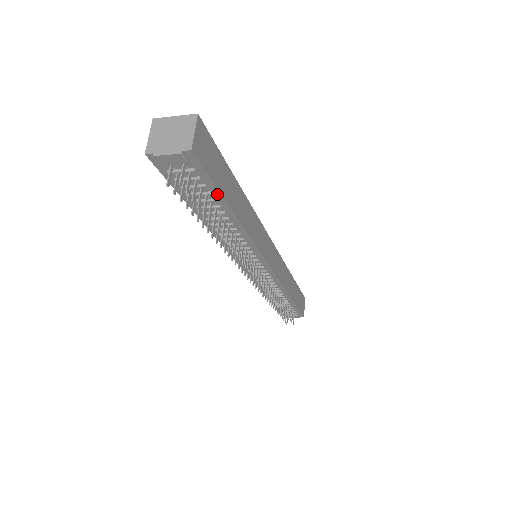
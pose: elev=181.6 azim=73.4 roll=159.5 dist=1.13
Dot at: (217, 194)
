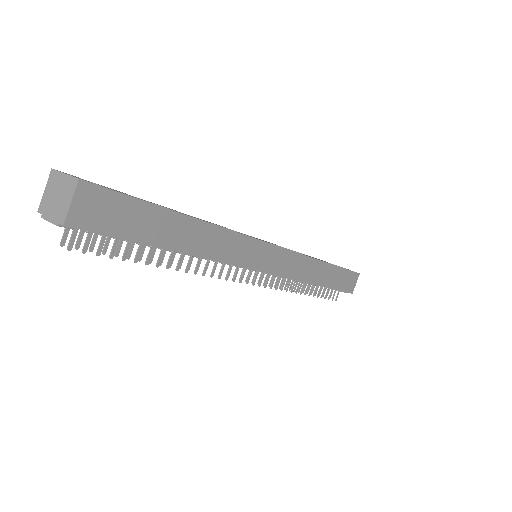
Dot at: (136, 242)
